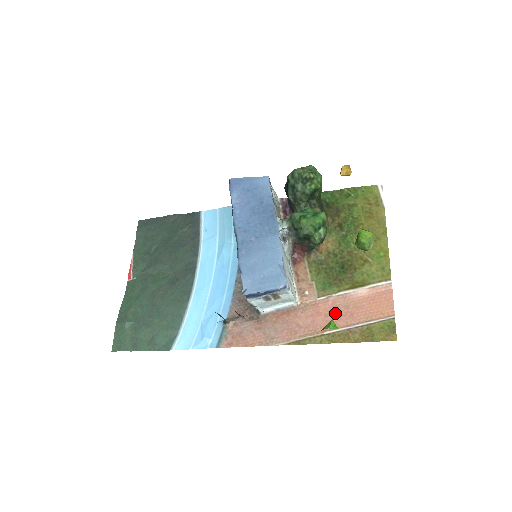
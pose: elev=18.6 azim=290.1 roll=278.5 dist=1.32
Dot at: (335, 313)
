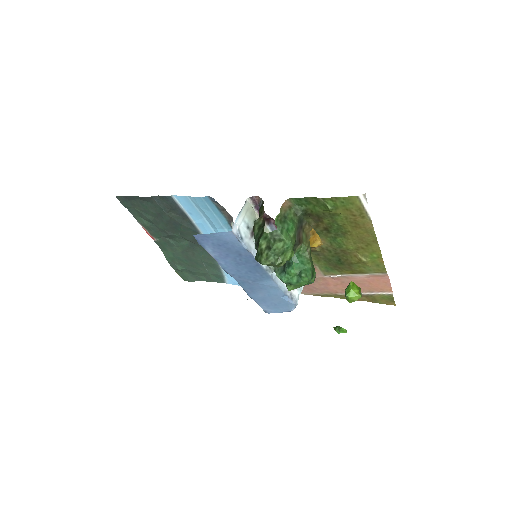
Dot at: (342, 285)
